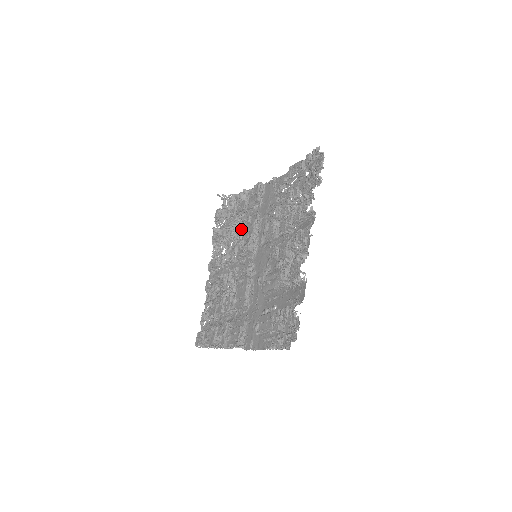
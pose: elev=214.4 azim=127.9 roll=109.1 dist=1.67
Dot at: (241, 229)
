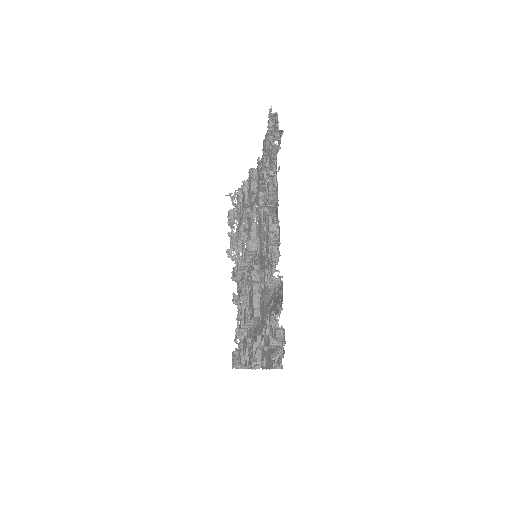
Dot at: (246, 227)
